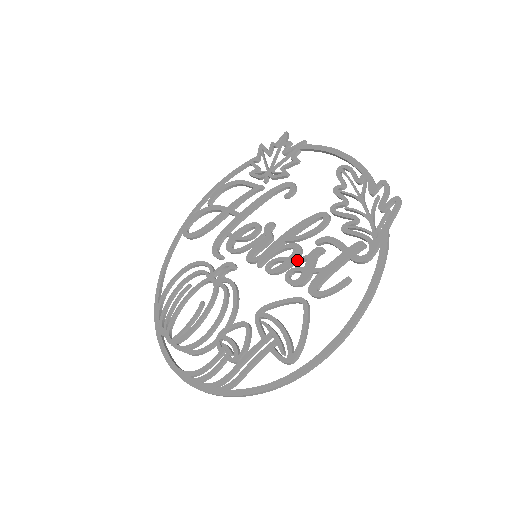
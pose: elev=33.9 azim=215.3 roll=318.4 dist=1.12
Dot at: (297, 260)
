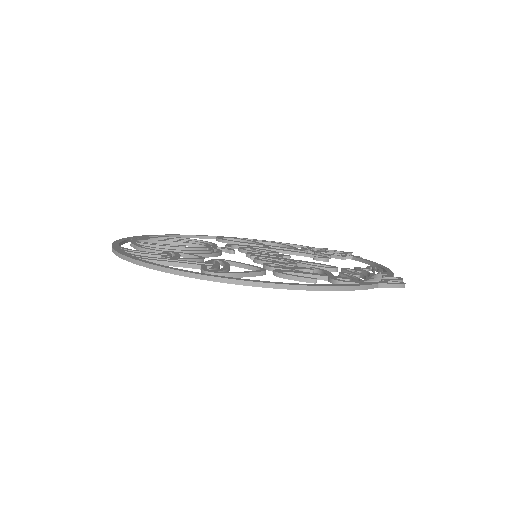
Dot at: (286, 264)
